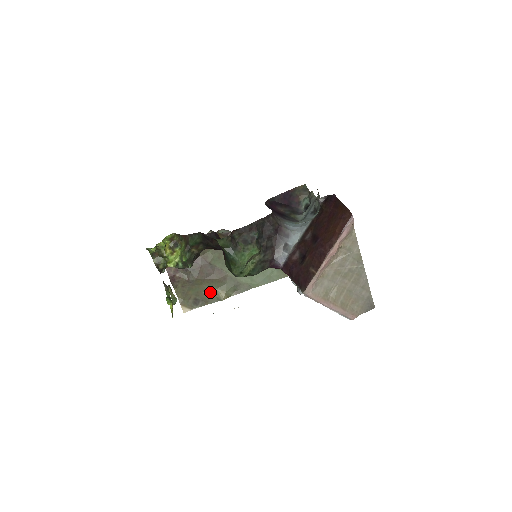
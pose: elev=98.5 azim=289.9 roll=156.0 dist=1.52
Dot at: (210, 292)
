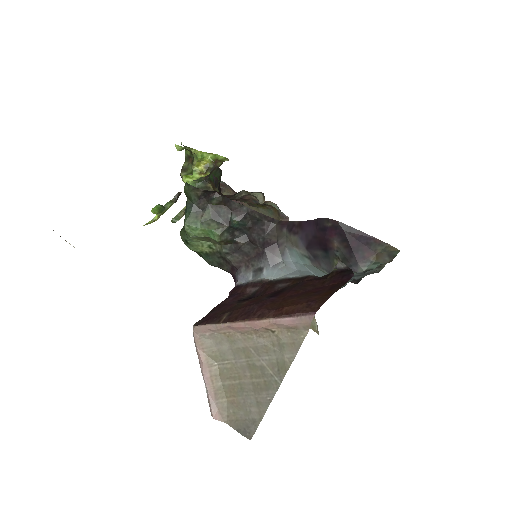
Dot at: occluded
